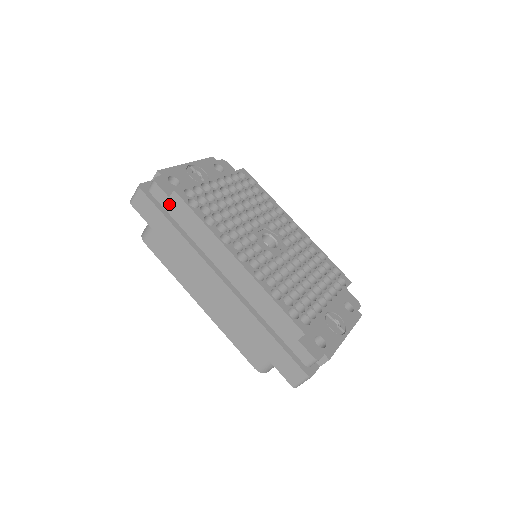
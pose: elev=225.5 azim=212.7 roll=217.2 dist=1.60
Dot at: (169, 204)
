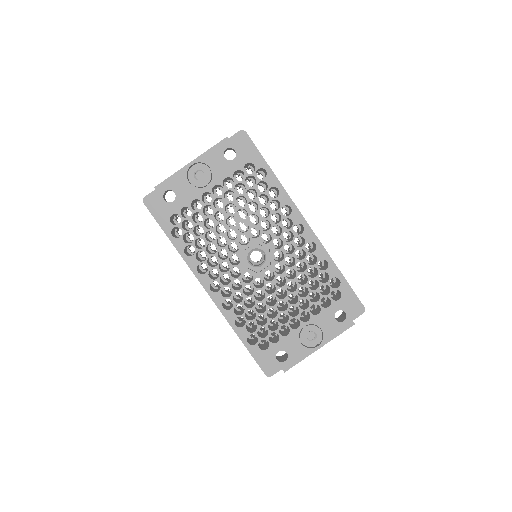
Dot at: occluded
